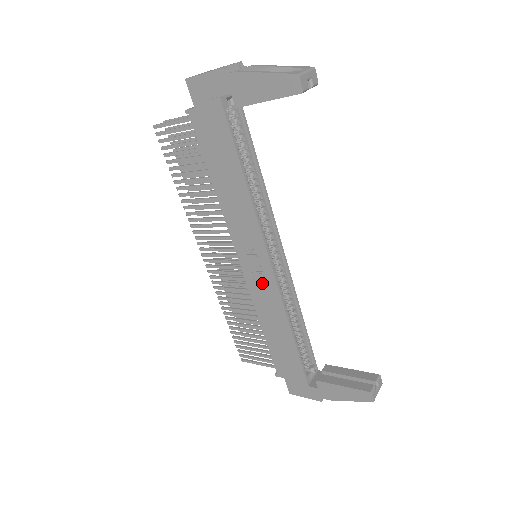
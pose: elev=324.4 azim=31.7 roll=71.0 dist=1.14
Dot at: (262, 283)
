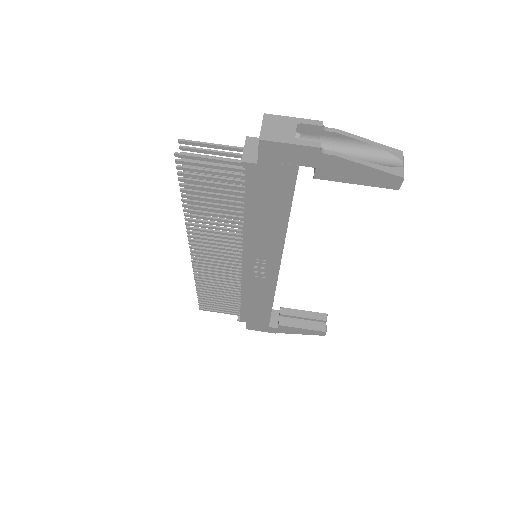
Dot at: (261, 279)
